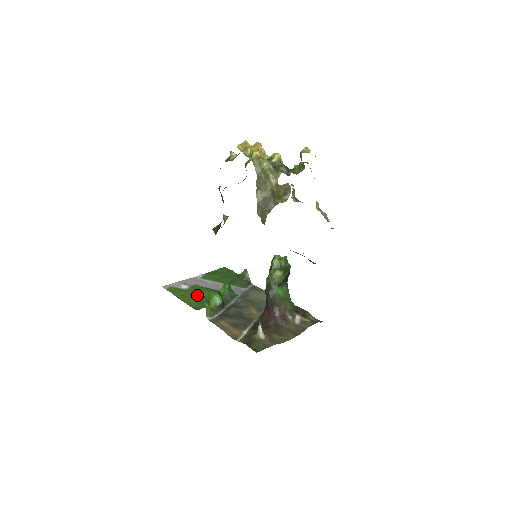
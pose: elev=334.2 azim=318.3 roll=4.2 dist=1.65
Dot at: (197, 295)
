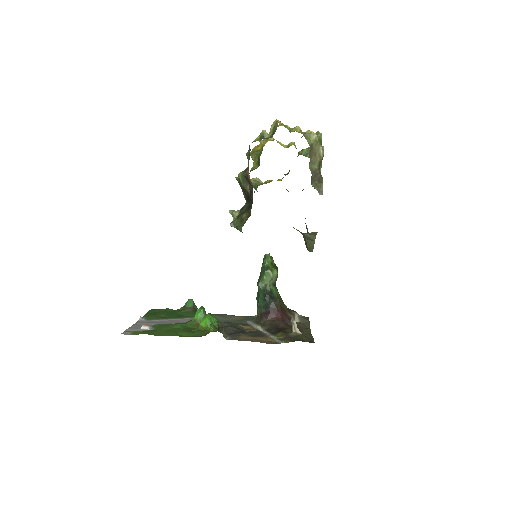
Dot at: (175, 329)
